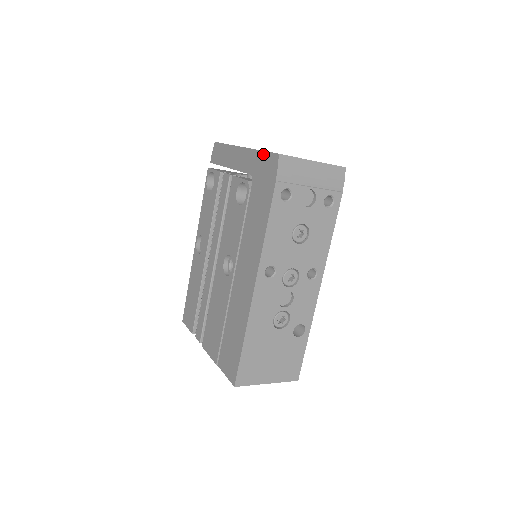
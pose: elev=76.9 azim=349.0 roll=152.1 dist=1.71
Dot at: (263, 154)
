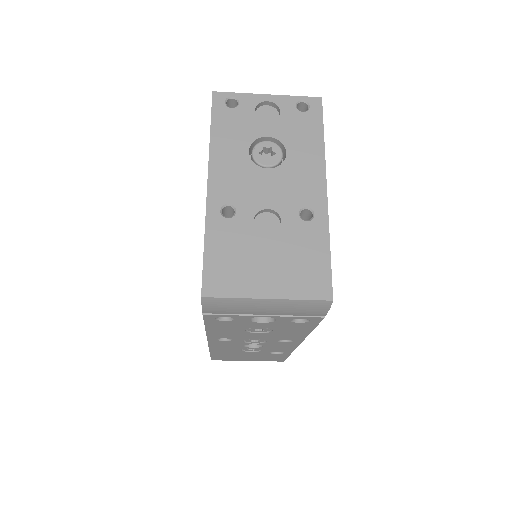
Dot at: (203, 254)
